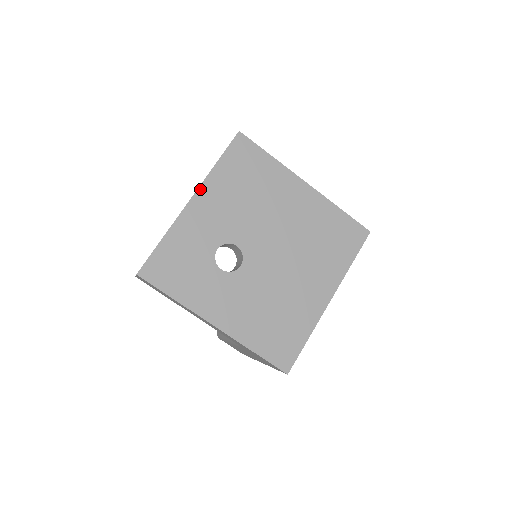
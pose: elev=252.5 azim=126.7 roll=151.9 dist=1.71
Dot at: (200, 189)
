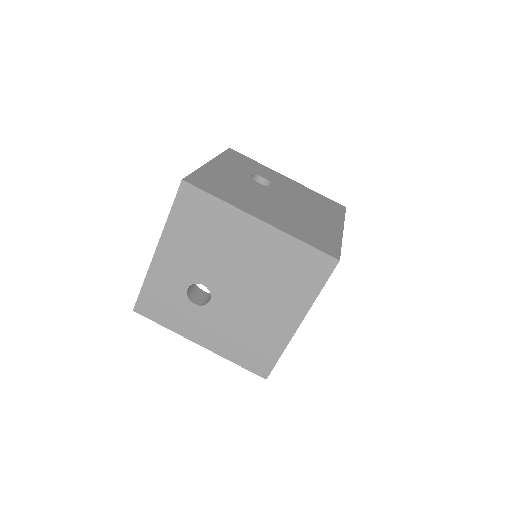
Dot at: (161, 241)
